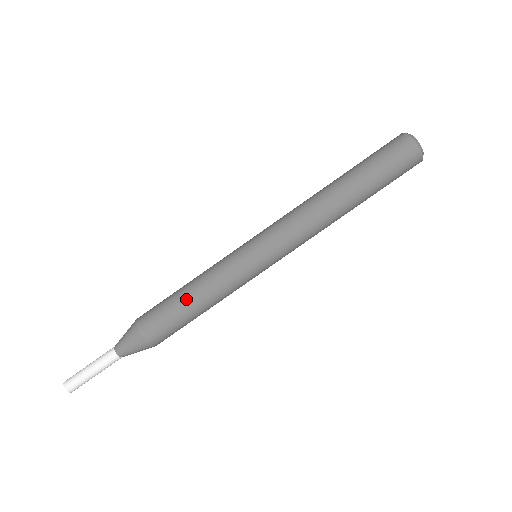
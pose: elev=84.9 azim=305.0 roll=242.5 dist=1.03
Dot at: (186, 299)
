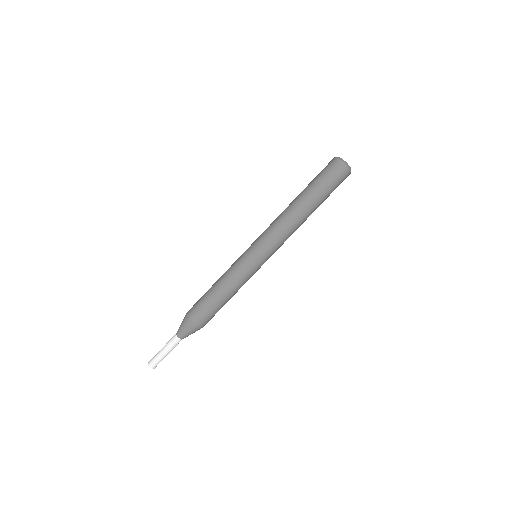
Dot at: (213, 289)
